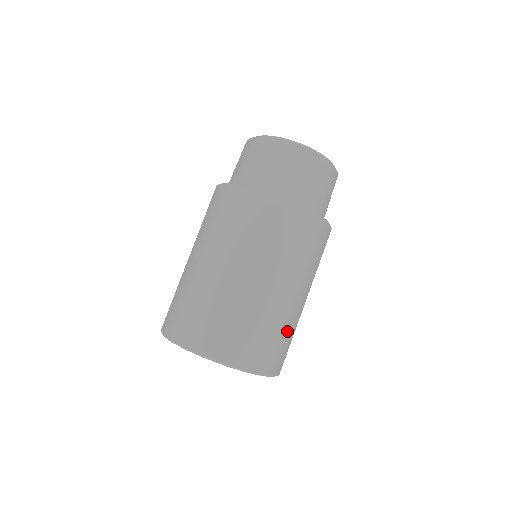
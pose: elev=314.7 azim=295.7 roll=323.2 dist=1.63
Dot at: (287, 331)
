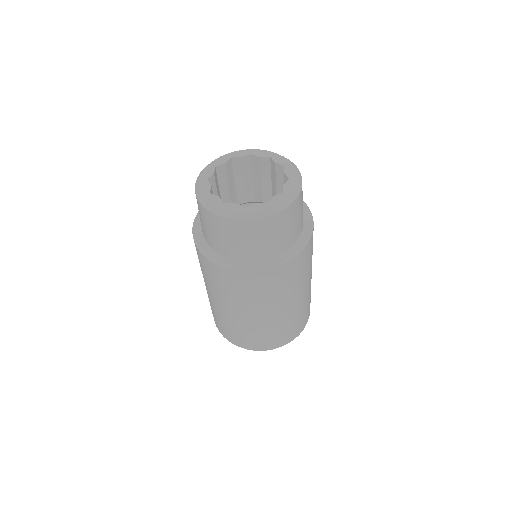
Dot at: occluded
